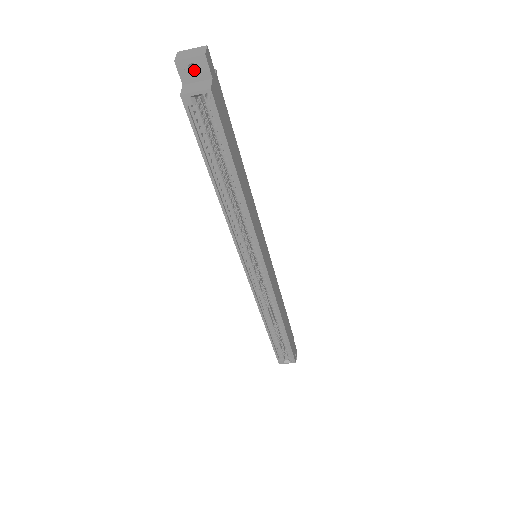
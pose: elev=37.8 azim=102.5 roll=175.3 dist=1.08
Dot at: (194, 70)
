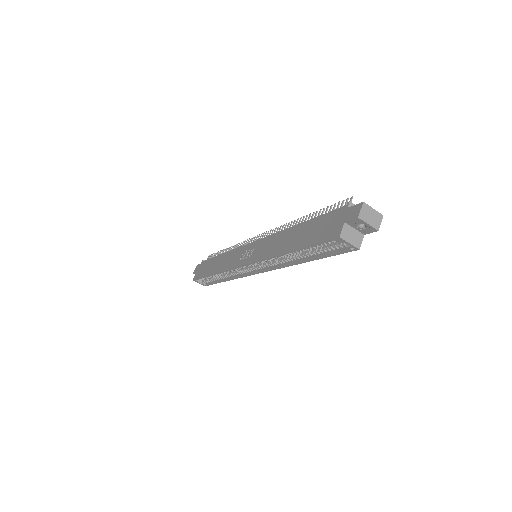
Dot at: (361, 223)
